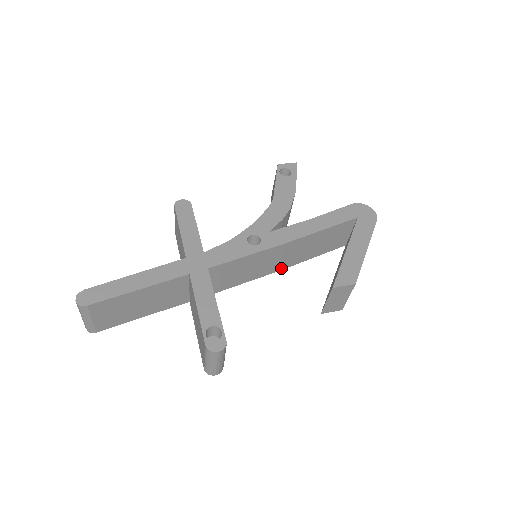
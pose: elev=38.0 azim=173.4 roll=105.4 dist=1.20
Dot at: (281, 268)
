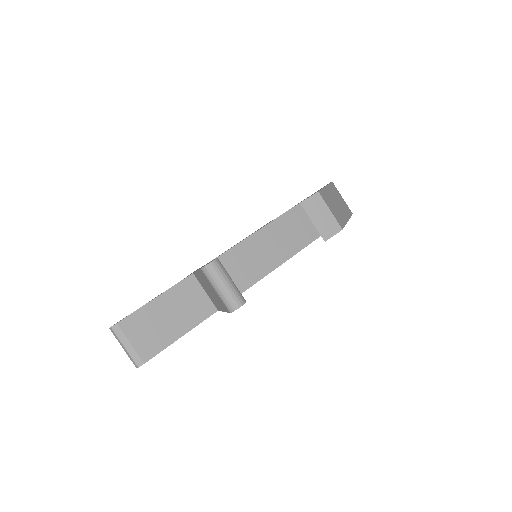
Dot at: (287, 257)
